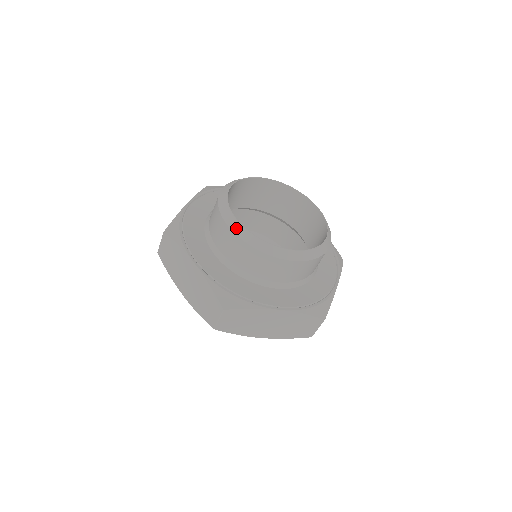
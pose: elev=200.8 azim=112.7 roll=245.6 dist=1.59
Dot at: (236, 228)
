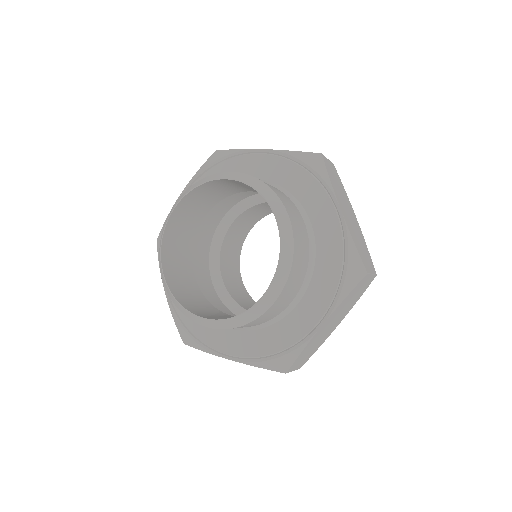
Dot at: (163, 280)
